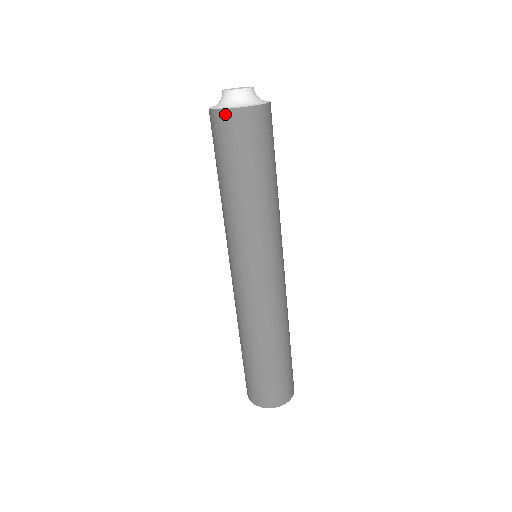
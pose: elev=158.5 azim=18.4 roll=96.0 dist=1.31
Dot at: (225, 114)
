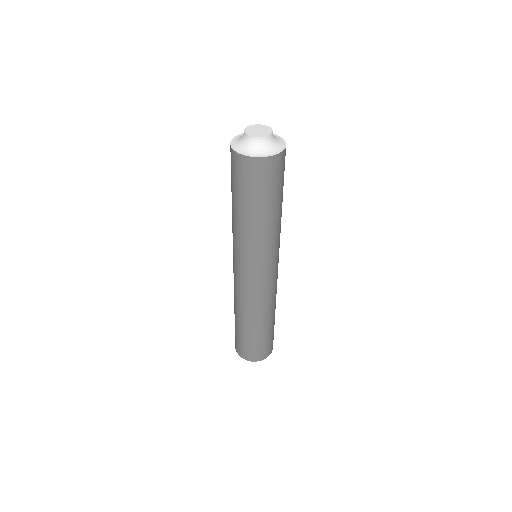
Dot at: (274, 159)
